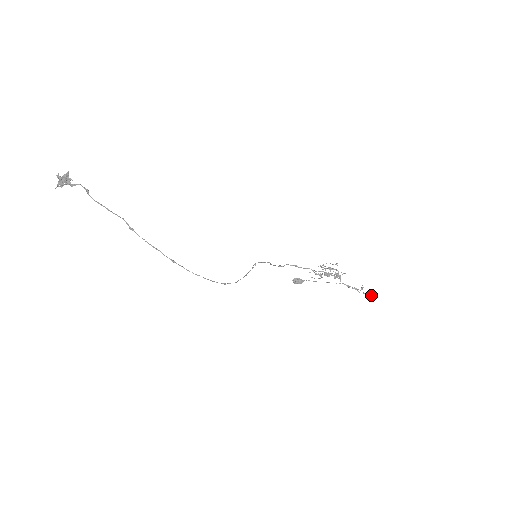
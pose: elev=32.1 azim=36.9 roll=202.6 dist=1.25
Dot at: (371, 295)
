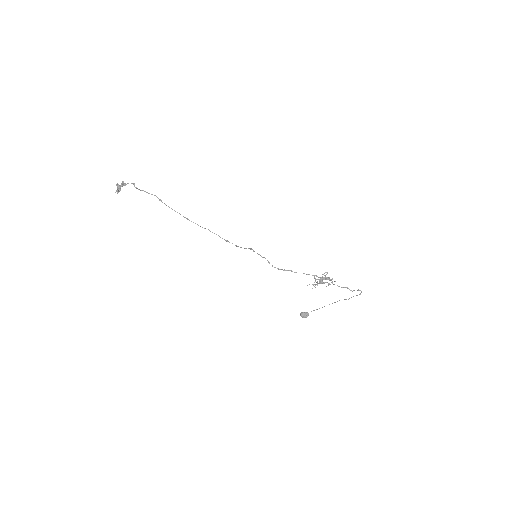
Dot at: occluded
